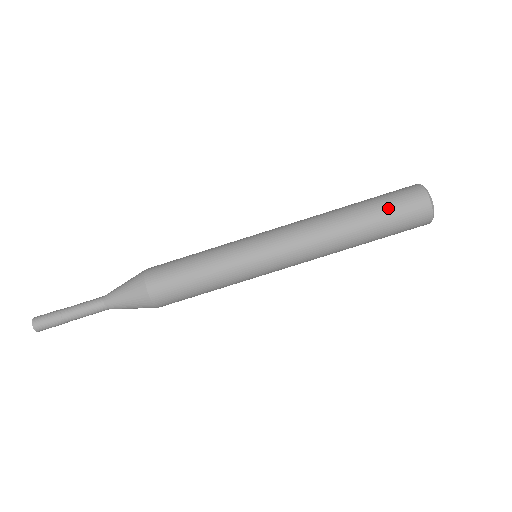
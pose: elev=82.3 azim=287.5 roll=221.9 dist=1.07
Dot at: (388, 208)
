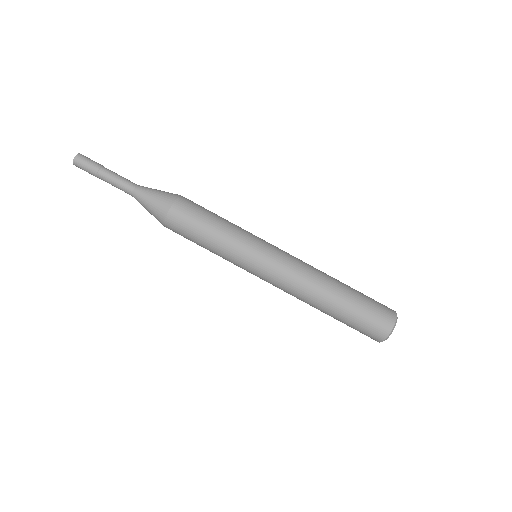
Dot at: (359, 317)
